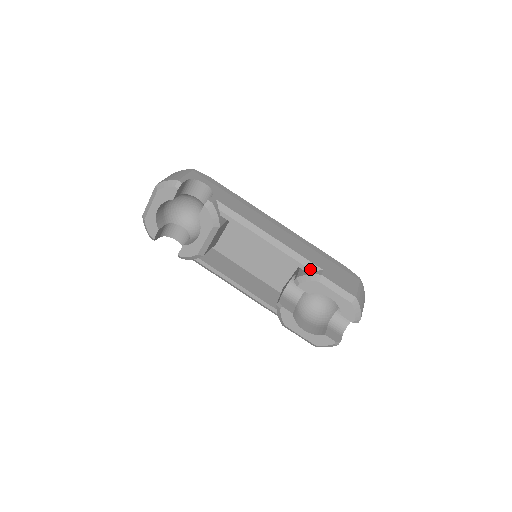
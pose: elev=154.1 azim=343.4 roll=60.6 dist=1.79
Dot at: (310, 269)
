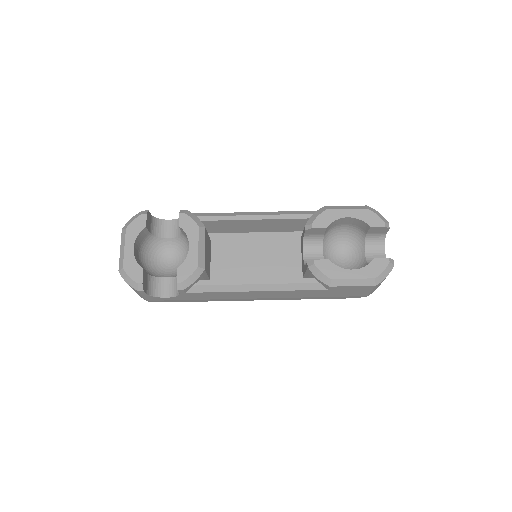
Dot at: (311, 214)
